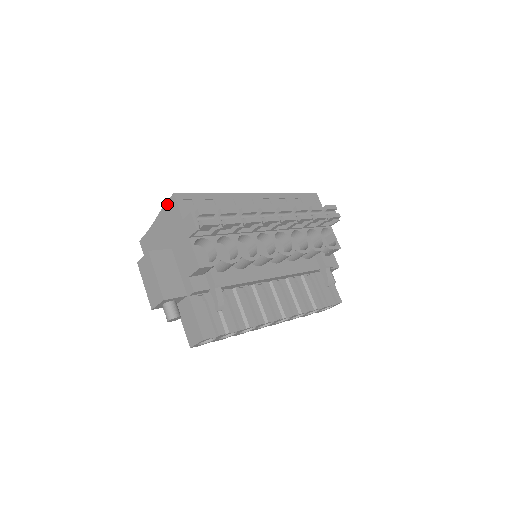
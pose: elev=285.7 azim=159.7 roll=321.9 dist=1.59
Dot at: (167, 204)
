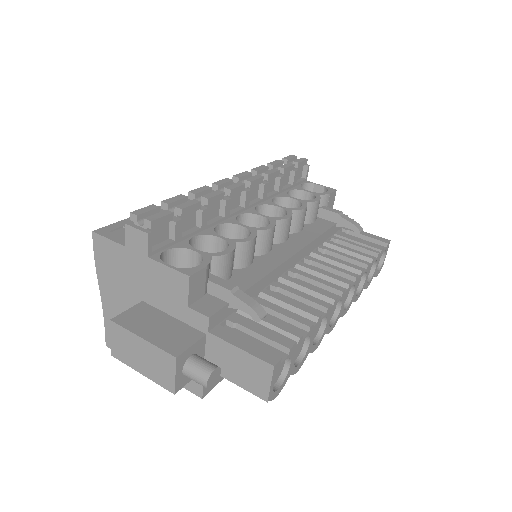
Dot at: (96, 255)
